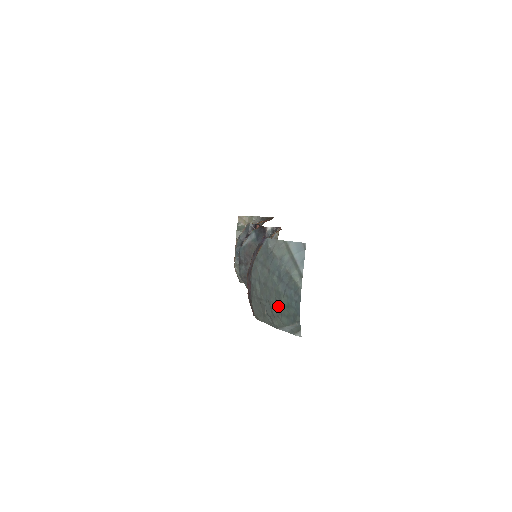
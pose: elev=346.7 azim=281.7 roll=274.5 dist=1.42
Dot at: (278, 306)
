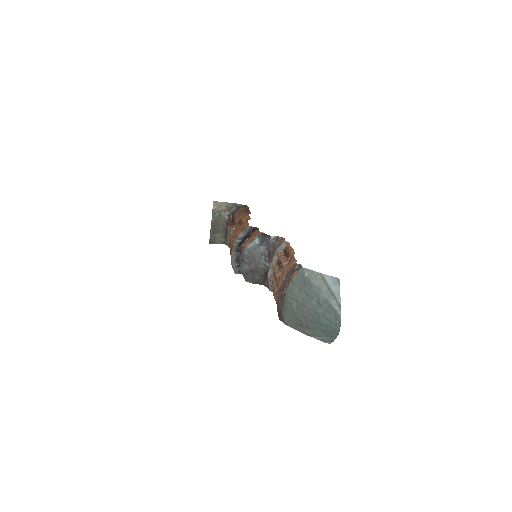
Dot at: (316, 323)
